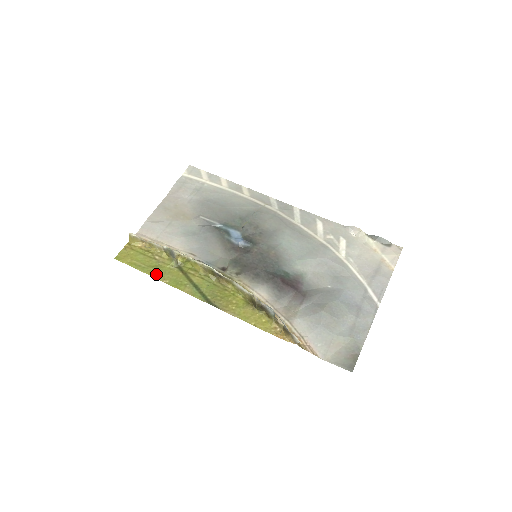
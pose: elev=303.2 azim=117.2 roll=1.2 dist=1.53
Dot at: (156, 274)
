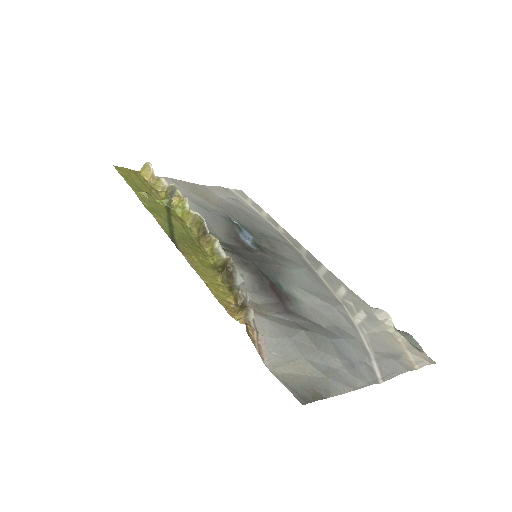
Dot at: (140, 194)
